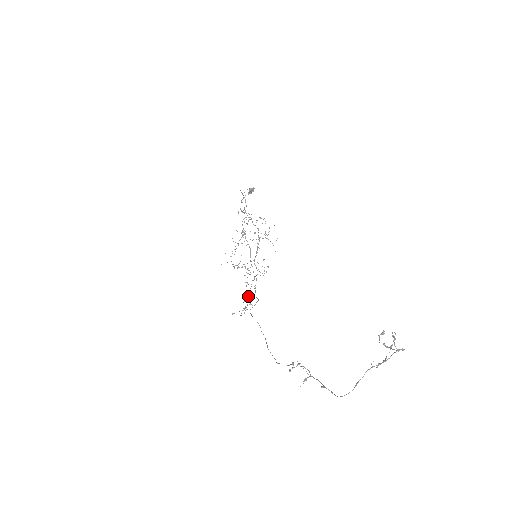
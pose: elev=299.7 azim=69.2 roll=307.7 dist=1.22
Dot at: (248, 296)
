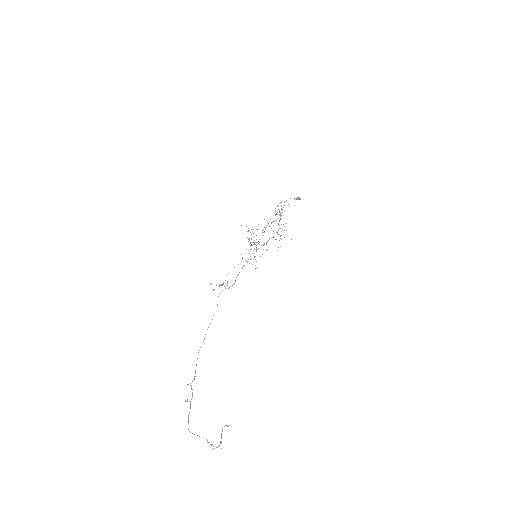
Dot at: occluded
